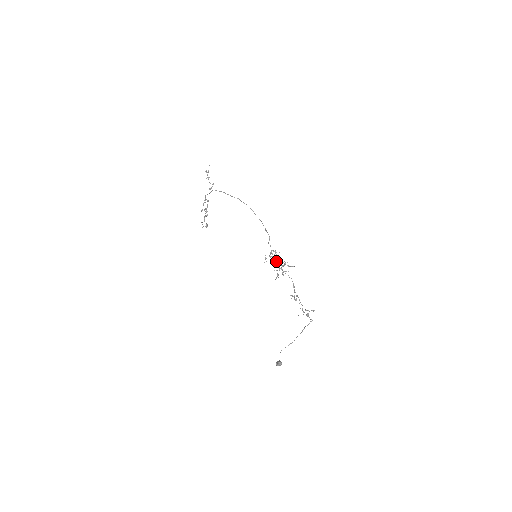
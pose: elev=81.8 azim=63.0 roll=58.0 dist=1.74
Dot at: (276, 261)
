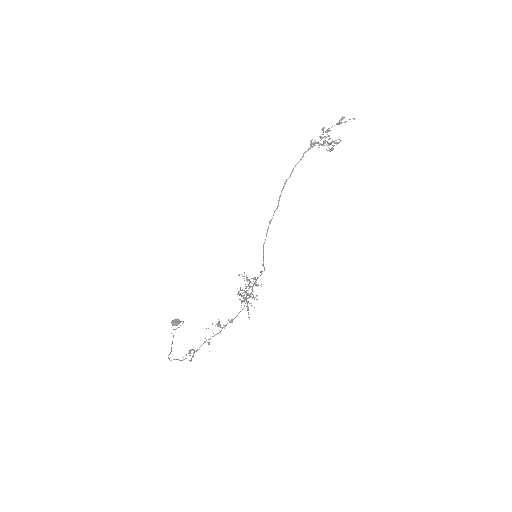
Dot at: occluded
